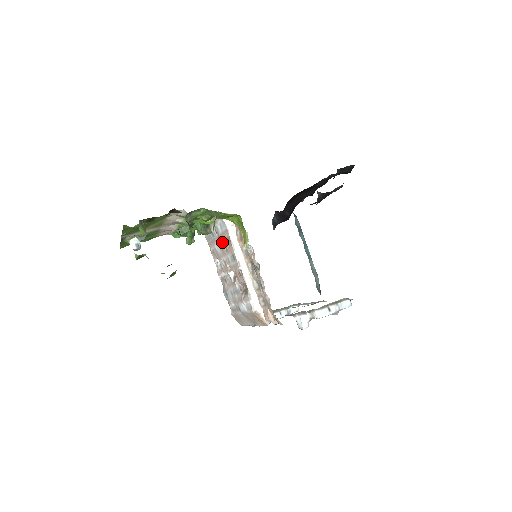
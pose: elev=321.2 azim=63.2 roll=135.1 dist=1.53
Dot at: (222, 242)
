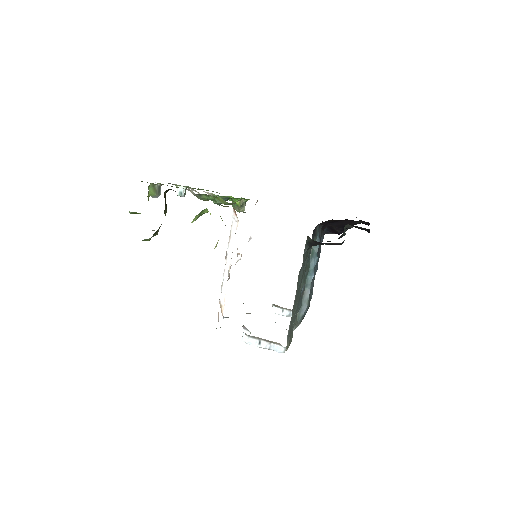
Dot at: occluded
